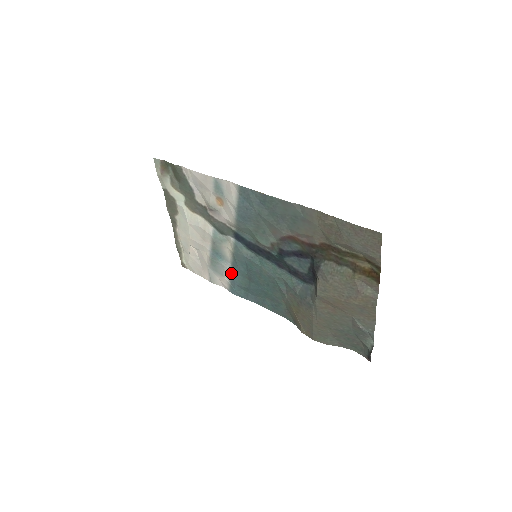
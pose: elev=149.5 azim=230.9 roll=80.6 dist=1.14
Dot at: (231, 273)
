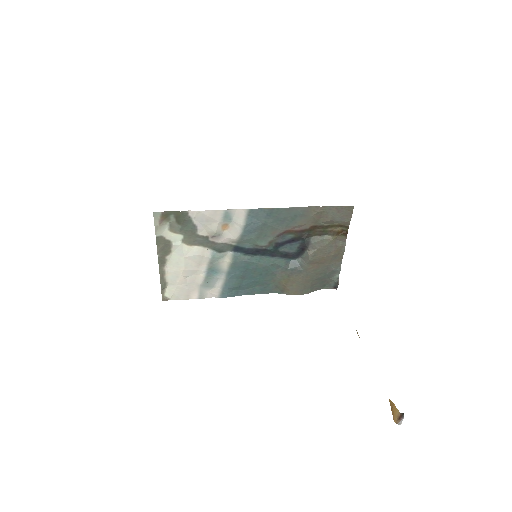
Dot at: (225, 281)
